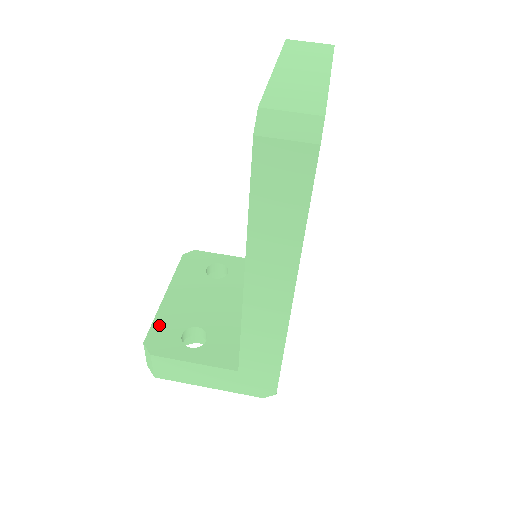
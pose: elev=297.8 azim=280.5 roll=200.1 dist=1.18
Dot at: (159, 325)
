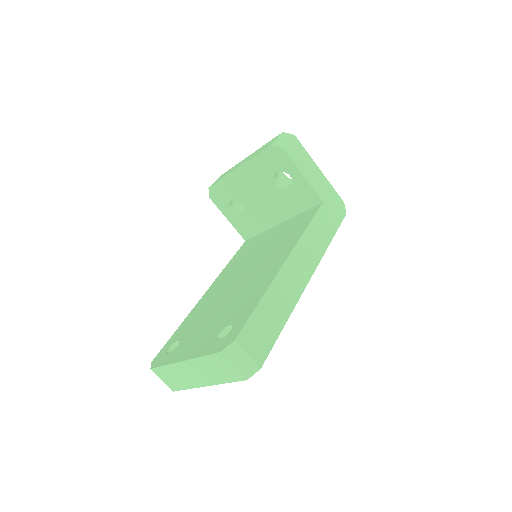
Dot at: (222, 186)
